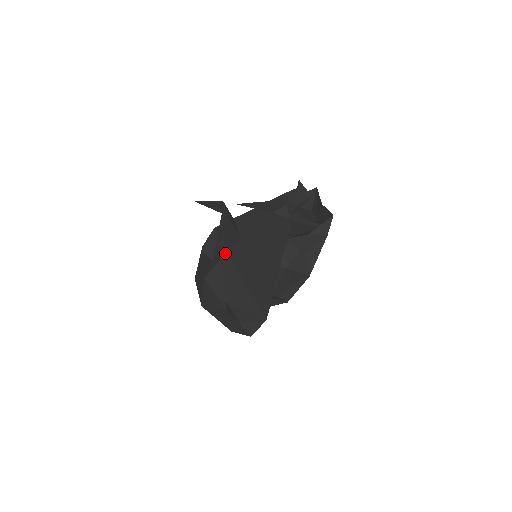
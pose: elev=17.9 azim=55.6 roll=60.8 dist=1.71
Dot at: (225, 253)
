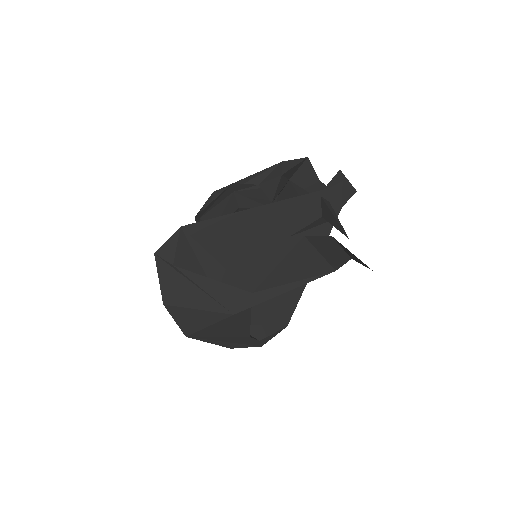
Dot at: (296, 287)
